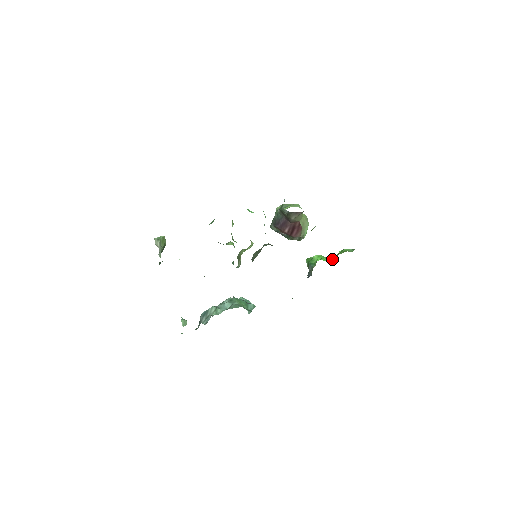
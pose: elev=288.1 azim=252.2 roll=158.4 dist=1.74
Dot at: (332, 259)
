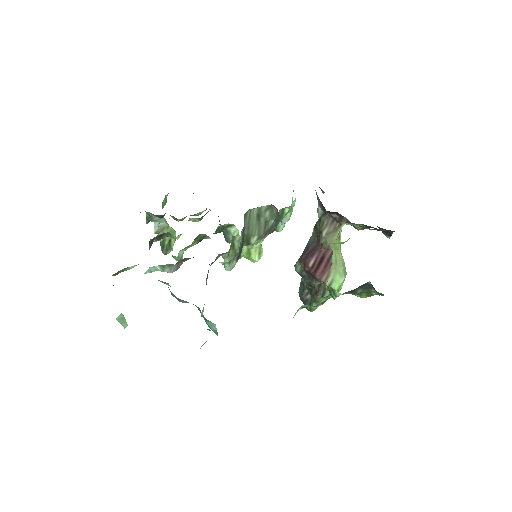
Dot at: occluded
